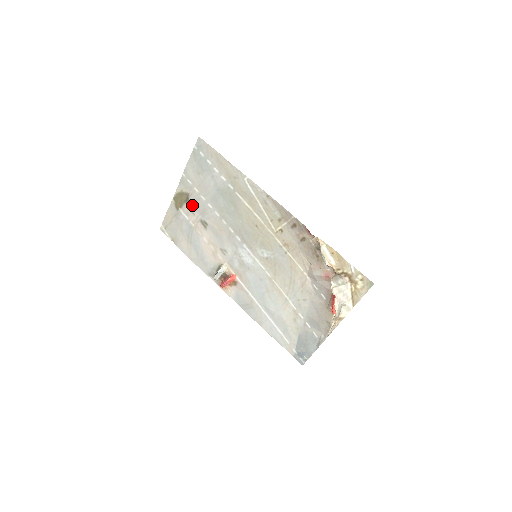
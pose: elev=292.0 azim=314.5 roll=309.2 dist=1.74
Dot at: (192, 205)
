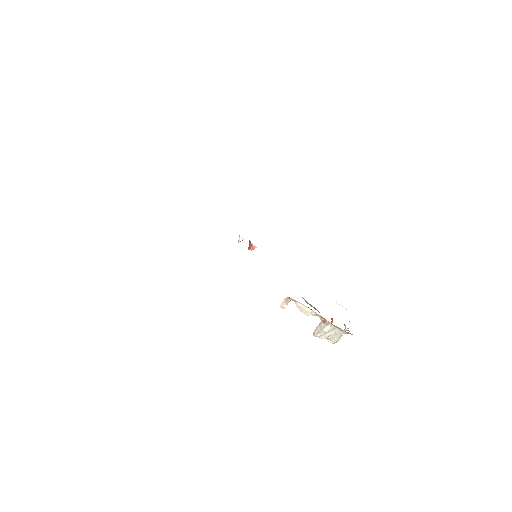
Dot at: occluded
